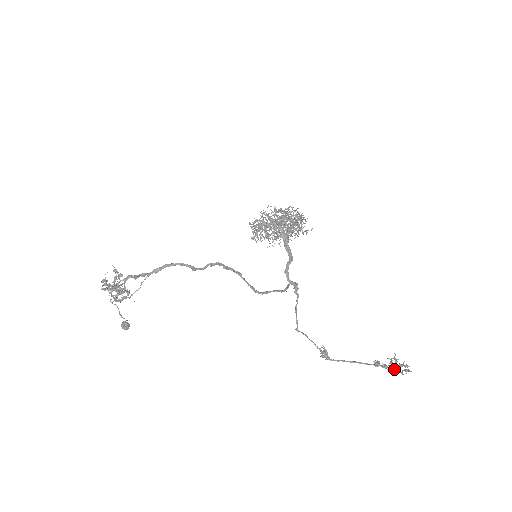
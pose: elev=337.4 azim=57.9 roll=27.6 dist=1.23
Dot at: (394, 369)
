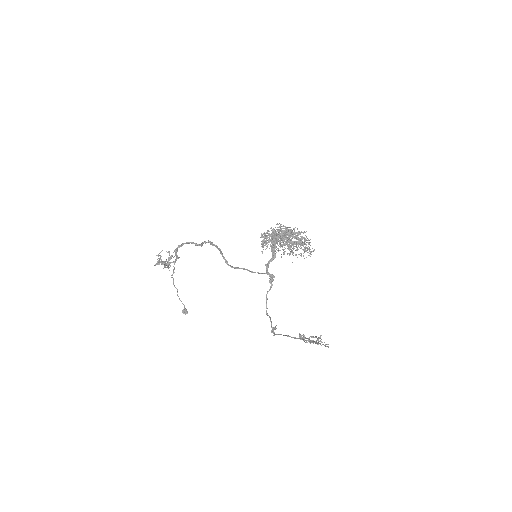
Dot at: (305, 338)
